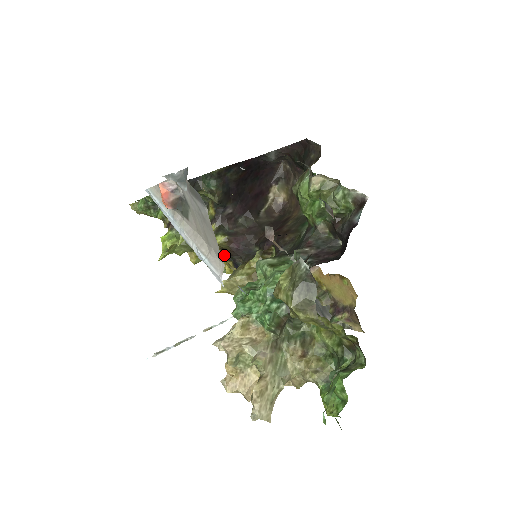
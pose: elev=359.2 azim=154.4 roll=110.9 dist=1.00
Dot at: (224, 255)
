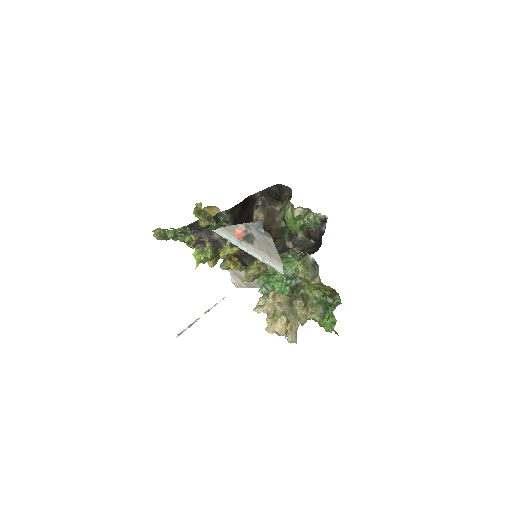
Dot at: (235, 259)
